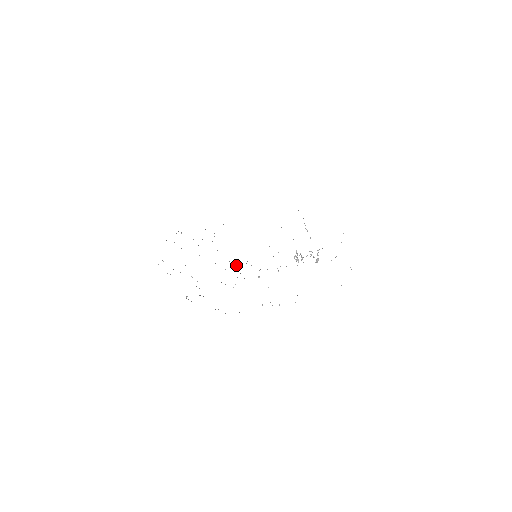
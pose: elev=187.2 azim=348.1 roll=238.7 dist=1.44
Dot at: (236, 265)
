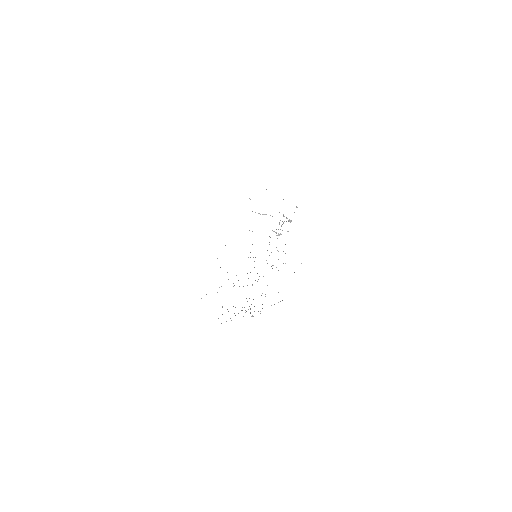
Dot at: occluded
